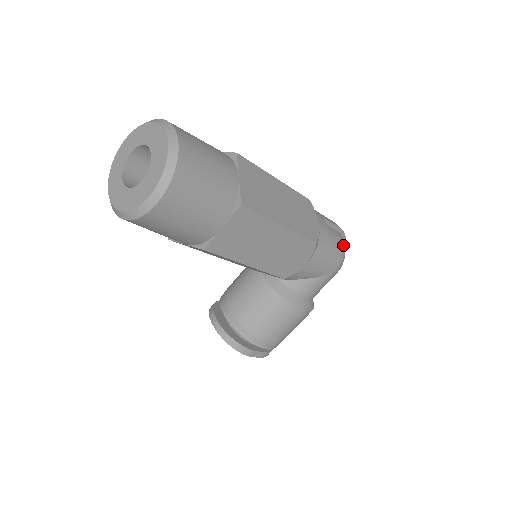
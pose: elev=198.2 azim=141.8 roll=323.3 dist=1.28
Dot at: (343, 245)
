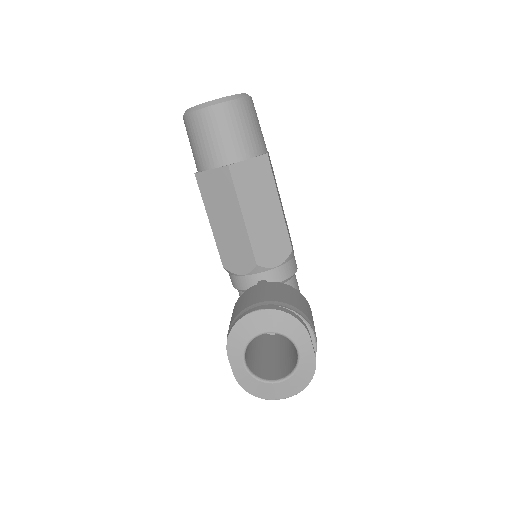
Dot at: occluded
